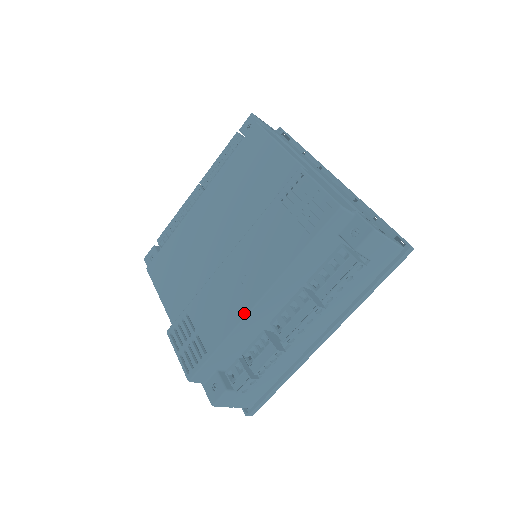
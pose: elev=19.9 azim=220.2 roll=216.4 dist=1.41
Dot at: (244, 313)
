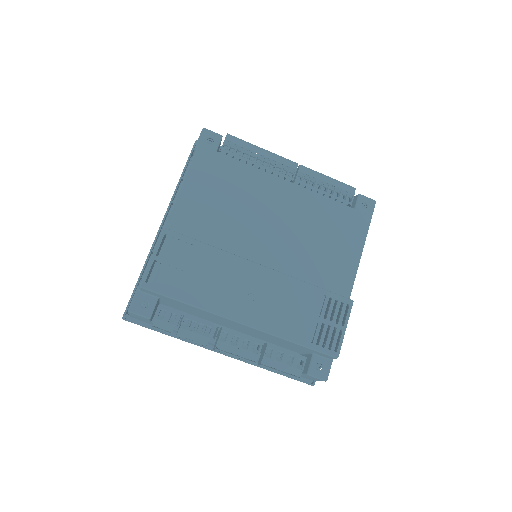
Dot at: (227, 315)
